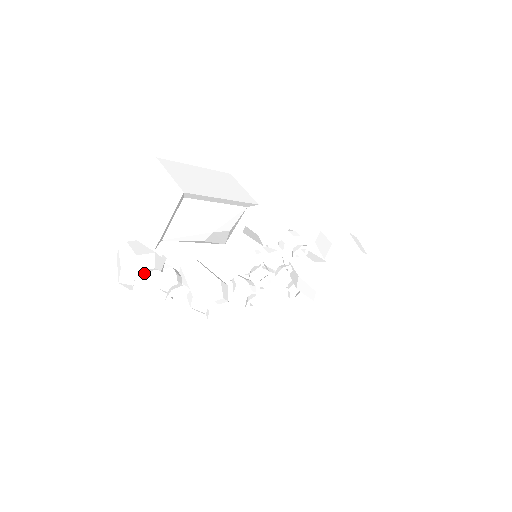
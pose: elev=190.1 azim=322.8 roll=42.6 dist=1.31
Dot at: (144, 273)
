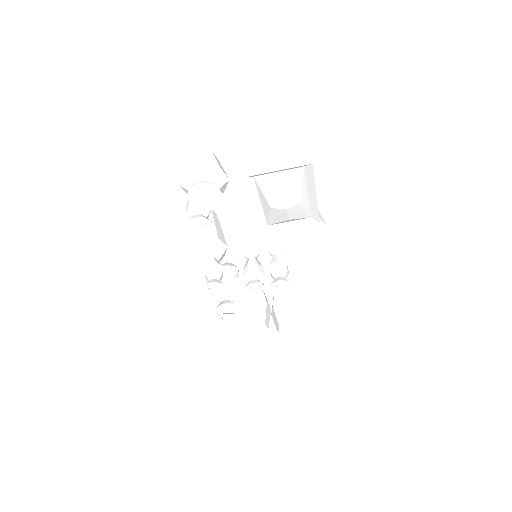
Dot at: (214, 184)
